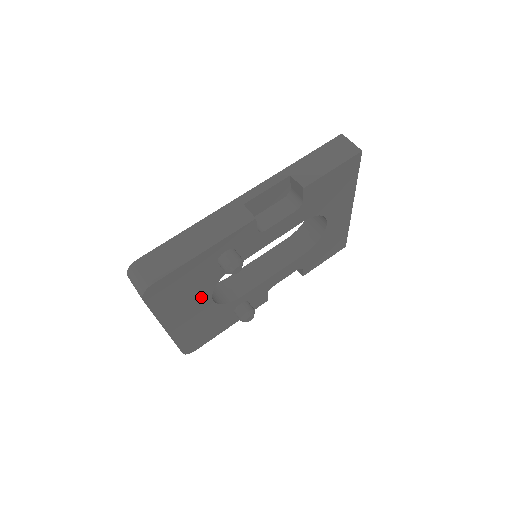
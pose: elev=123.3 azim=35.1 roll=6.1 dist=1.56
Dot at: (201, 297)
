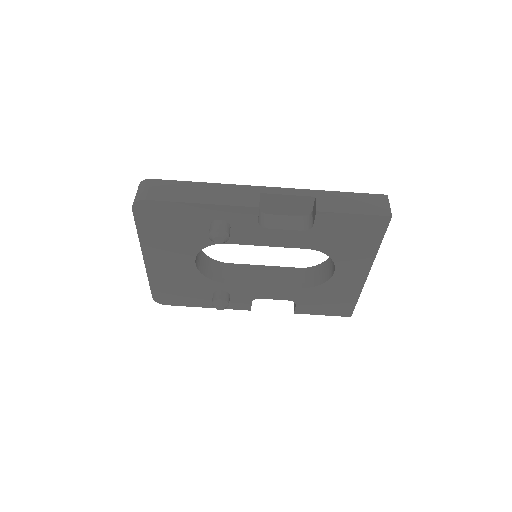
Dot at: (185, 250)
